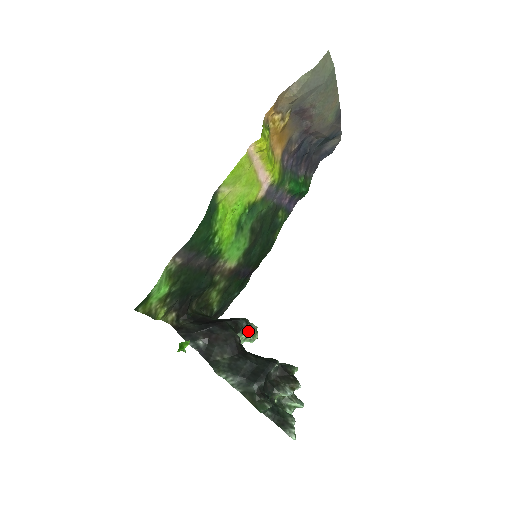
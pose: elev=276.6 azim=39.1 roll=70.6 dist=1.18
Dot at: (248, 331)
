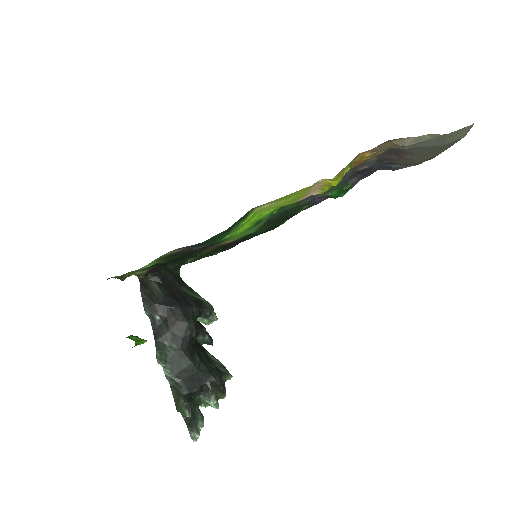
Dot at: (207, 319)
